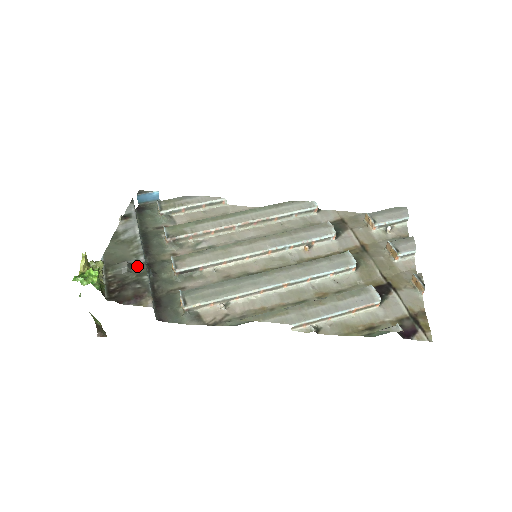
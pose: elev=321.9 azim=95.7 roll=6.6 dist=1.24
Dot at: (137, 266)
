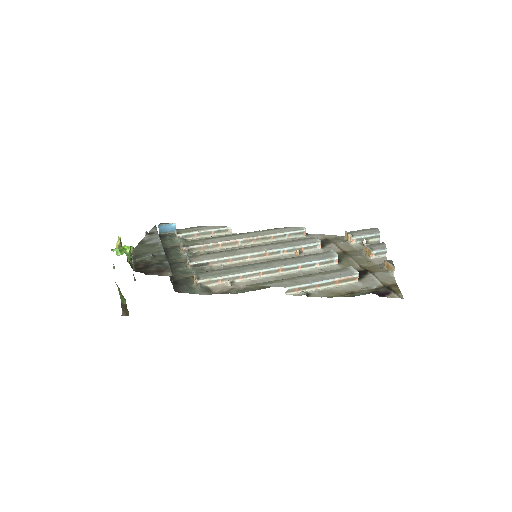
Dot at: (159, 257)
